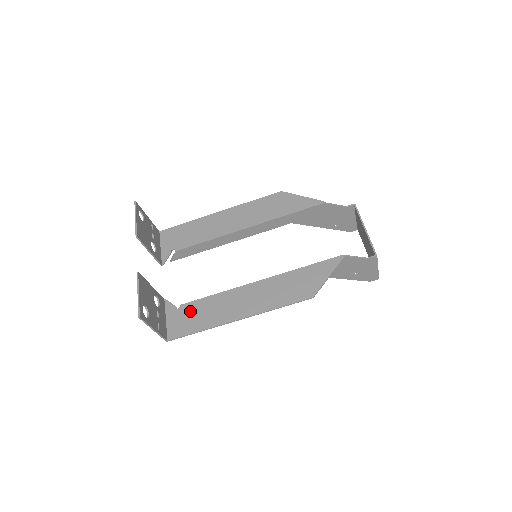
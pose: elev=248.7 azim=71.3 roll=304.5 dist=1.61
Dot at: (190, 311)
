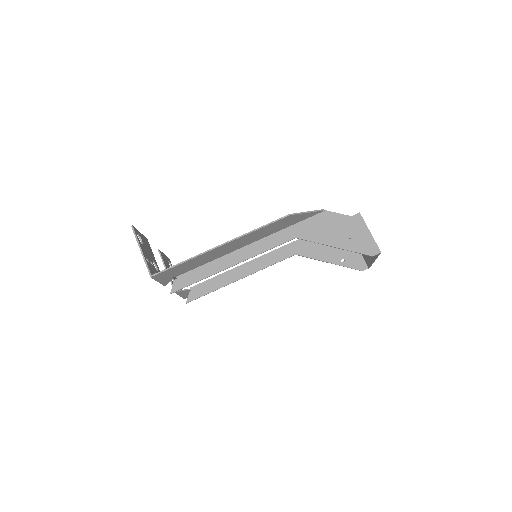
Dot at: (182, 269)
